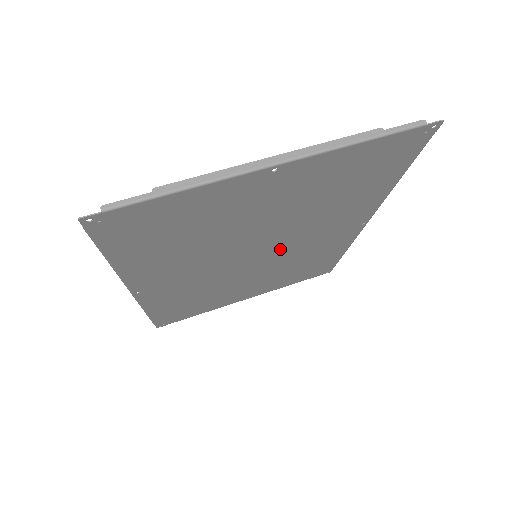
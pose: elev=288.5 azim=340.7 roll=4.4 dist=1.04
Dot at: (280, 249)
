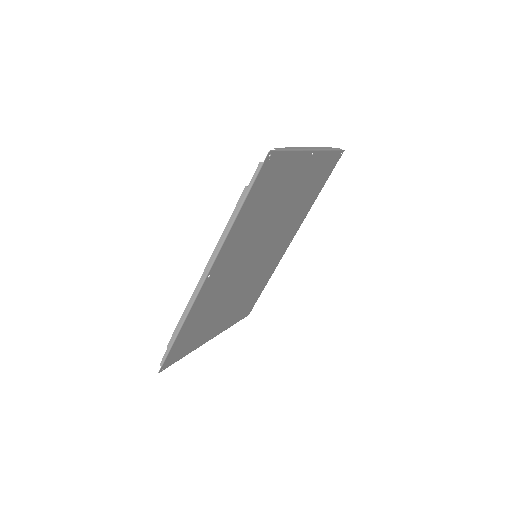
Dot at: (264, 253)
